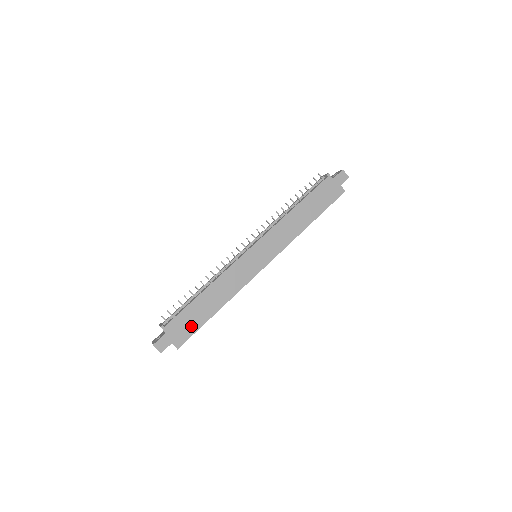
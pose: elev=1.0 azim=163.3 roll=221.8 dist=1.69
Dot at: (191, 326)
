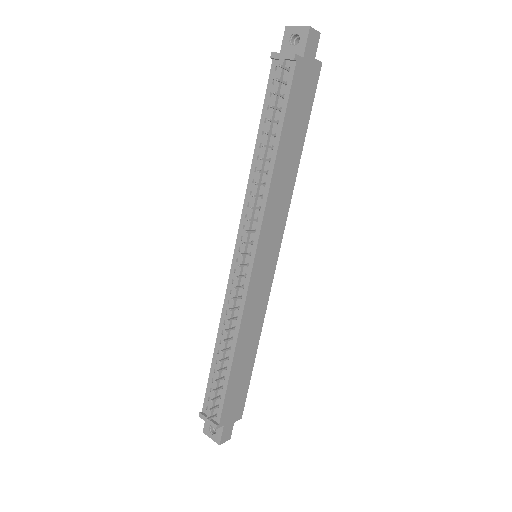
Dot at: (241, 392)
